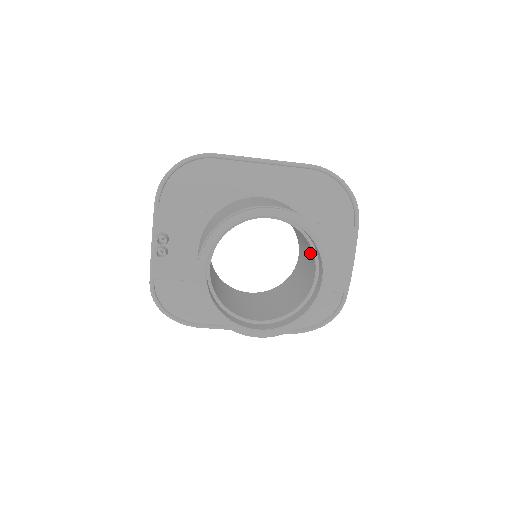
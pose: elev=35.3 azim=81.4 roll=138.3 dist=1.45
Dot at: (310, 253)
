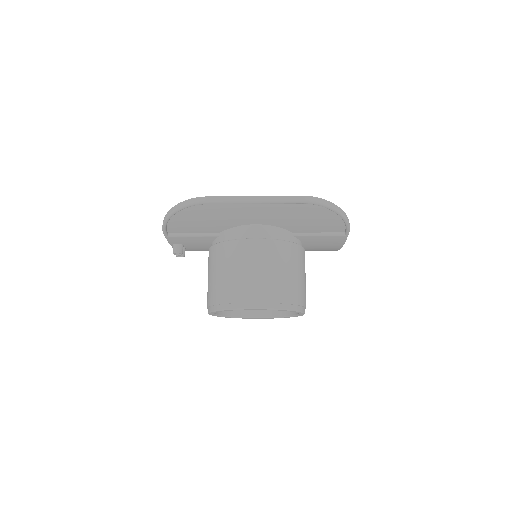
Dot at: occluded
